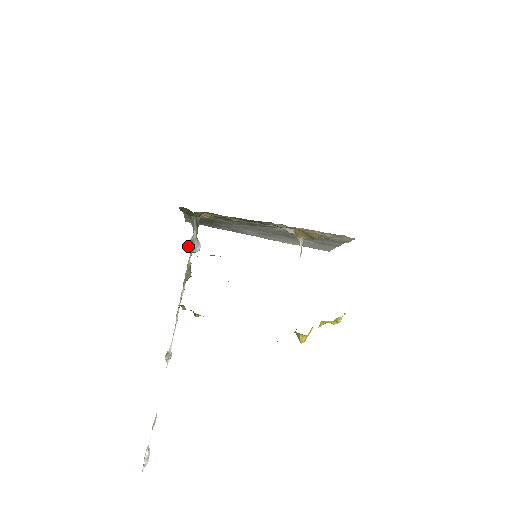
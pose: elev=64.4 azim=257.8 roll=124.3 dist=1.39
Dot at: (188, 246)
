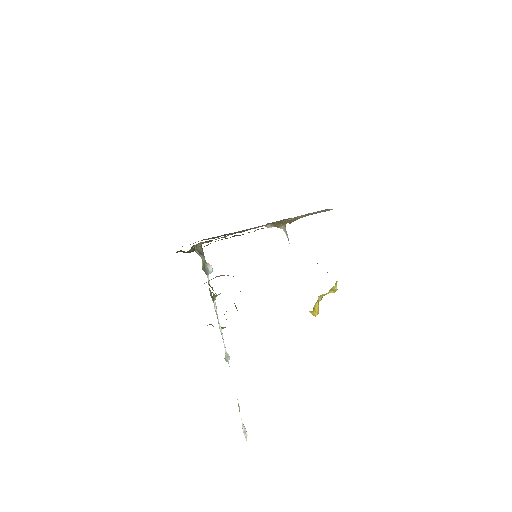
Dot at: occluded
